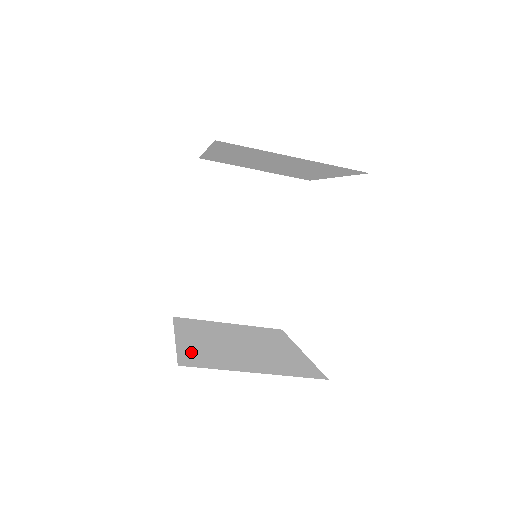
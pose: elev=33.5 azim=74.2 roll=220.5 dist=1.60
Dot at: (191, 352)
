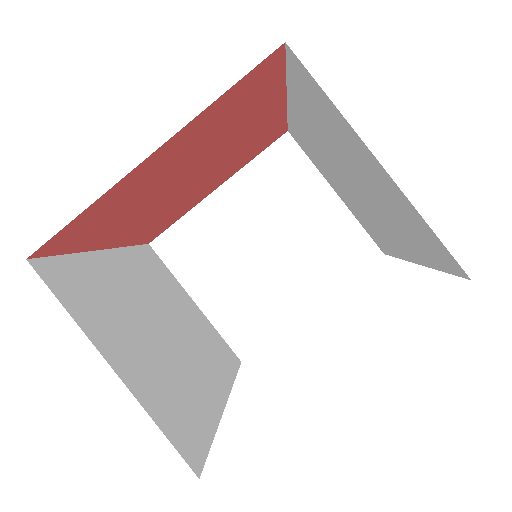
Dot at: occluded
